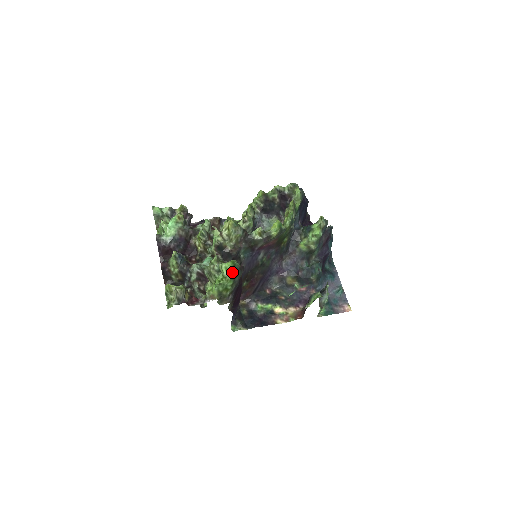
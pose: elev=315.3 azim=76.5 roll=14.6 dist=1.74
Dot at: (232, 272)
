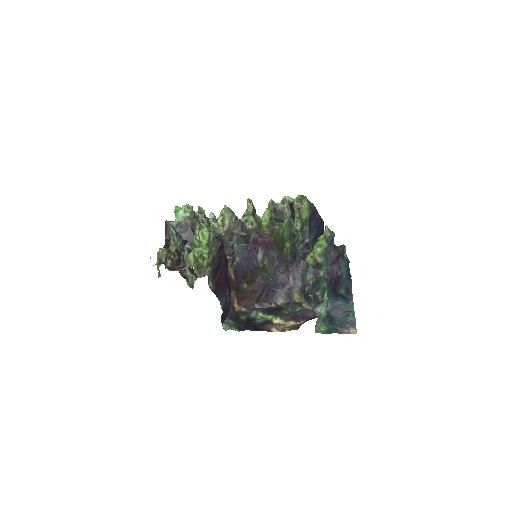
Dot at: (207, 238)
